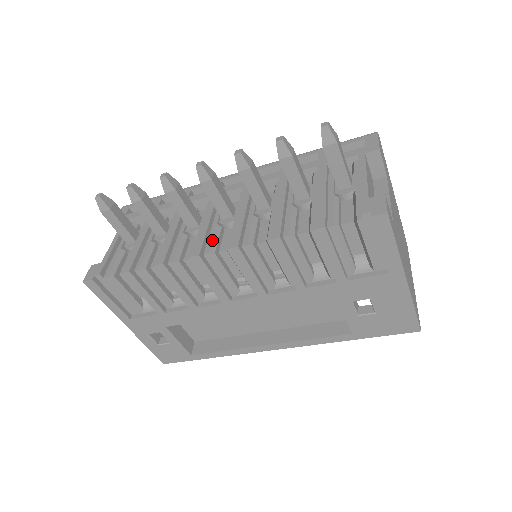
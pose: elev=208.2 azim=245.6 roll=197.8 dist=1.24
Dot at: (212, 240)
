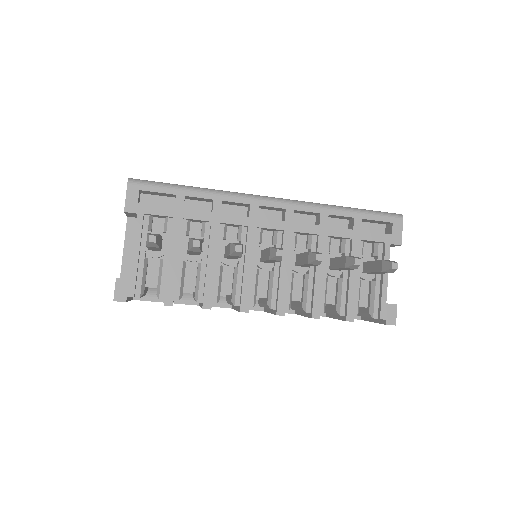
Dot at: (255, 290)
